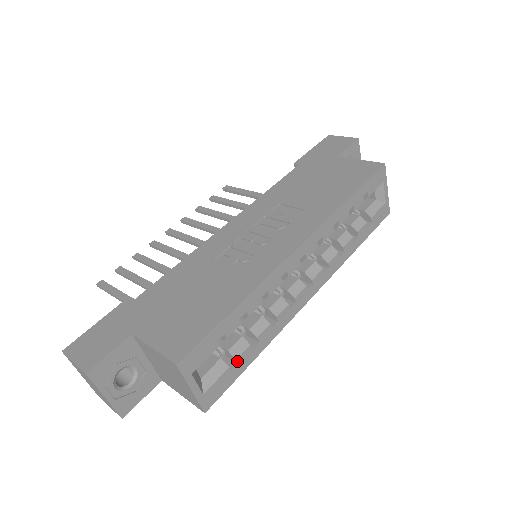
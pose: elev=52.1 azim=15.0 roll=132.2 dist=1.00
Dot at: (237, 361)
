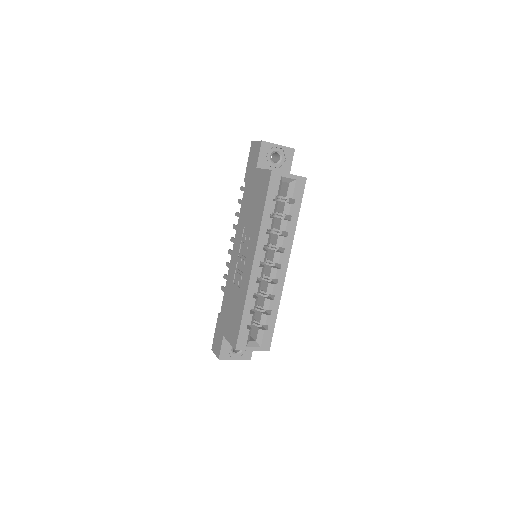
Dot at: (267, 325)
